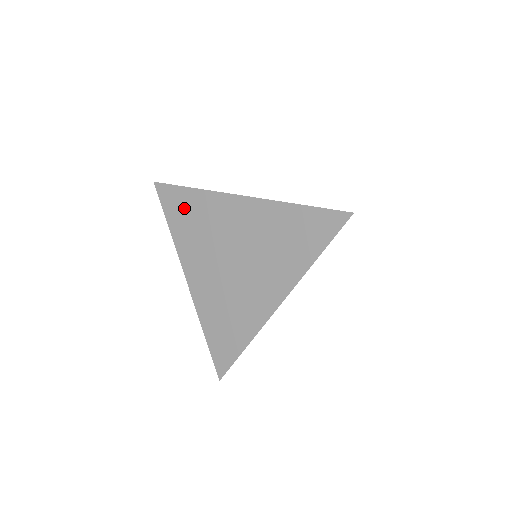
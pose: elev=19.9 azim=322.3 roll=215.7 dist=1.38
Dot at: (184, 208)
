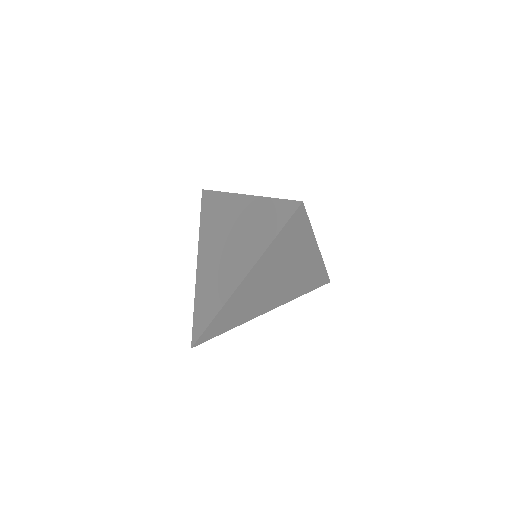
Dot at: (211, 207)
